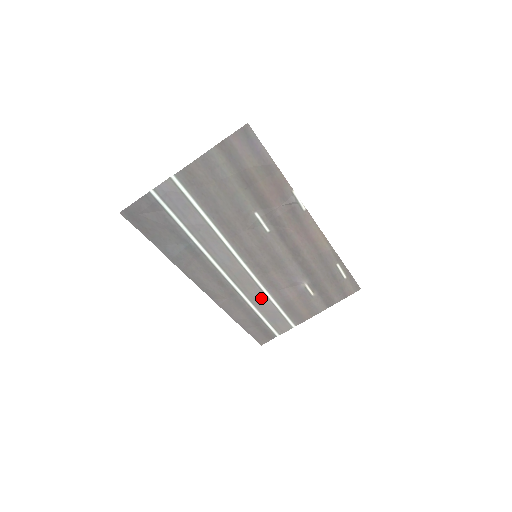
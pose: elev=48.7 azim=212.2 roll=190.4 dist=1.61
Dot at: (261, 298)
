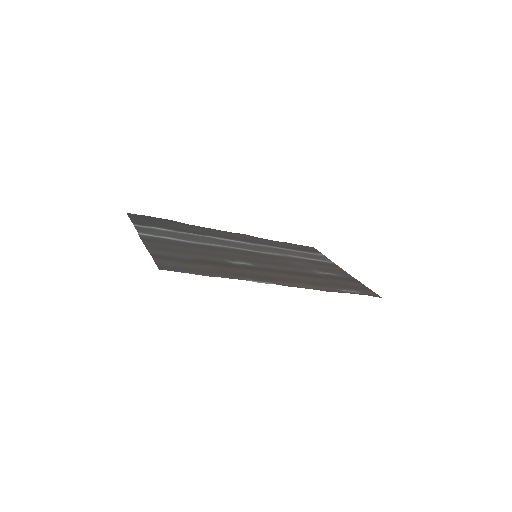
Dot at: (286, 253)
